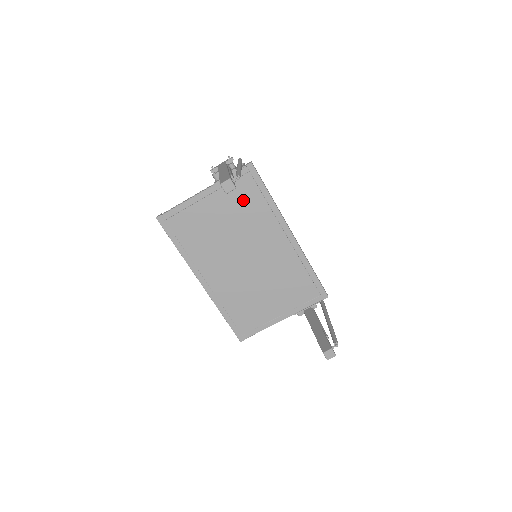
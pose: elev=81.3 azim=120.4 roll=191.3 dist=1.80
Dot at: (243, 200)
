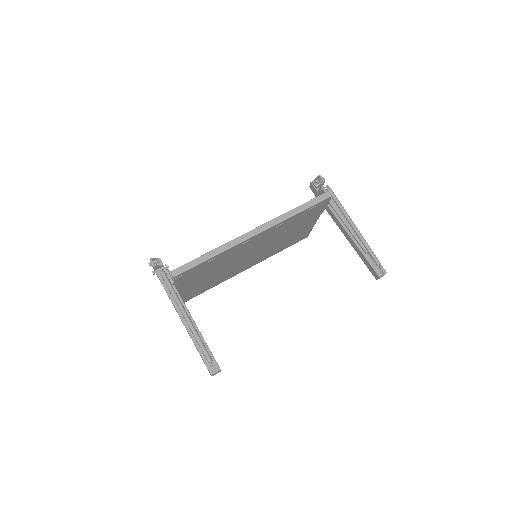
Dot at: (203, 271)
